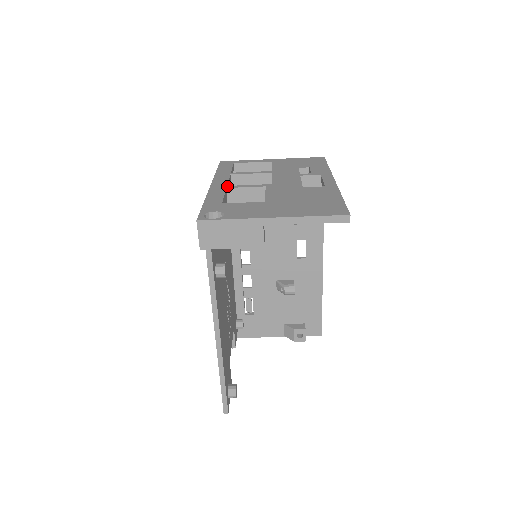
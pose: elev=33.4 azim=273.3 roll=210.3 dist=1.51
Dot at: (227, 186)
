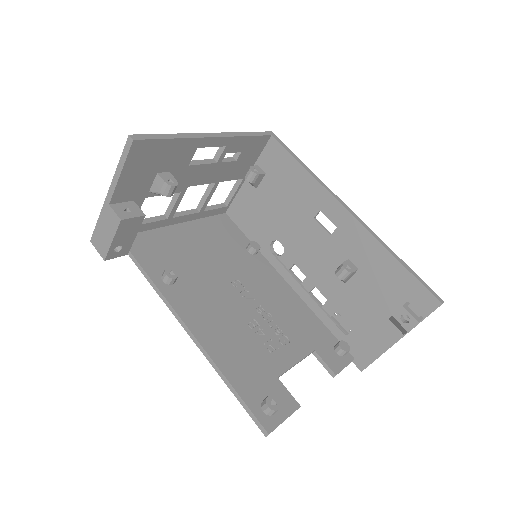
Dot at: occluded
